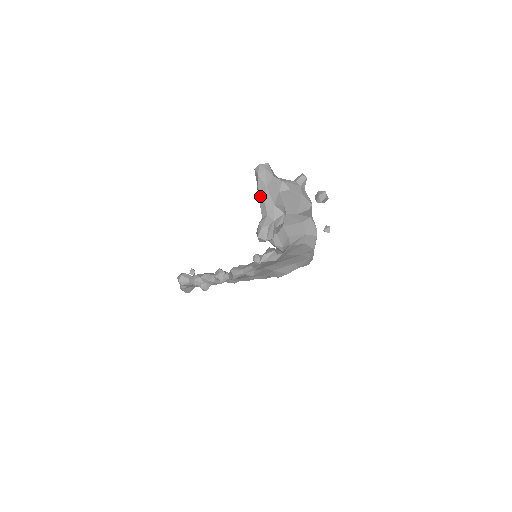
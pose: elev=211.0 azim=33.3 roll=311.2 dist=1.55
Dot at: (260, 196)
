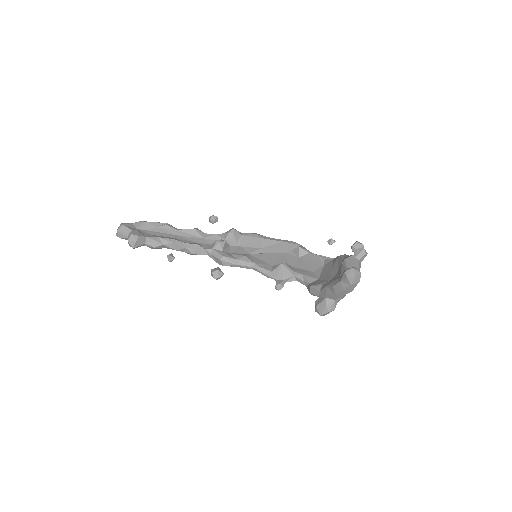
Dot at: (340, 294)
